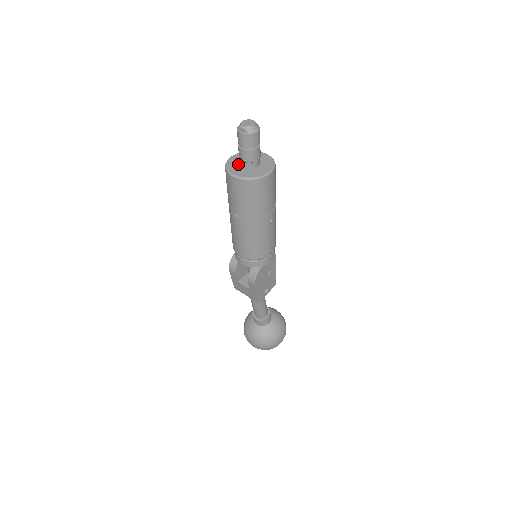
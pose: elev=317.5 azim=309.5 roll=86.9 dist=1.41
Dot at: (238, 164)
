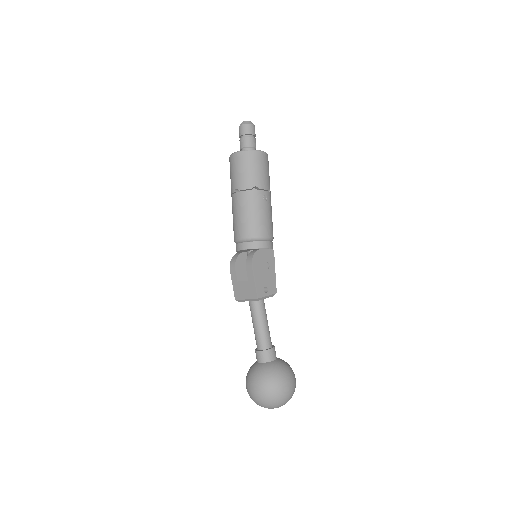
Dot at: occluded
